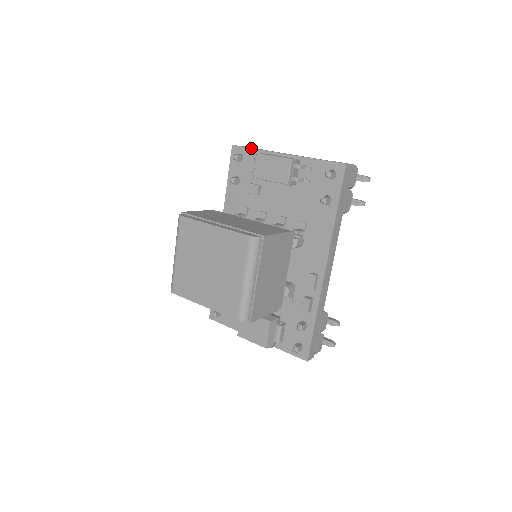
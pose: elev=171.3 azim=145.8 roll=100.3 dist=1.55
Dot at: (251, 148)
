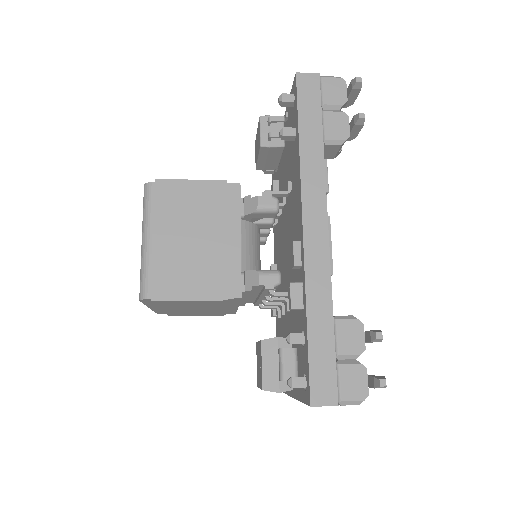
Dot at: occluded
